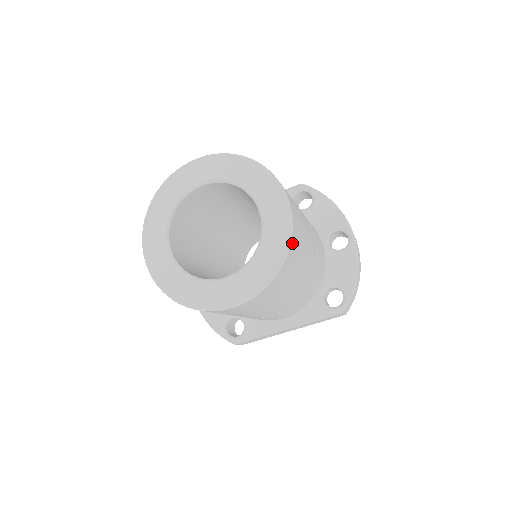
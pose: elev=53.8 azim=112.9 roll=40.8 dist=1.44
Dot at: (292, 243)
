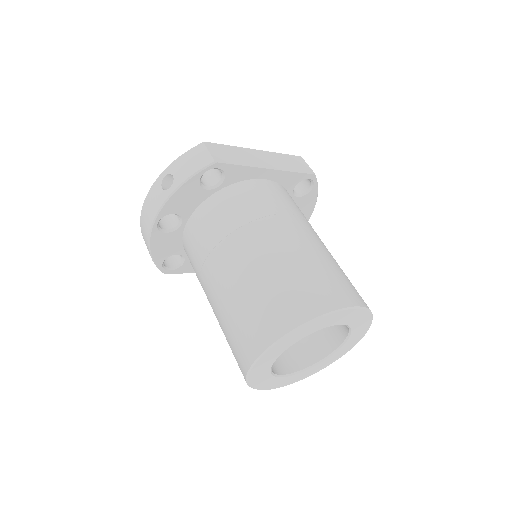
Dot at: occluded
